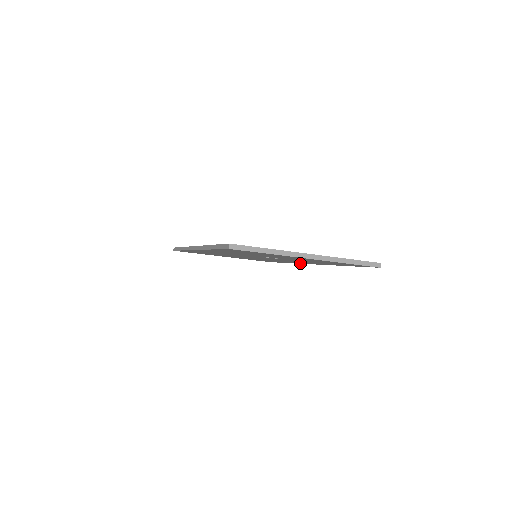
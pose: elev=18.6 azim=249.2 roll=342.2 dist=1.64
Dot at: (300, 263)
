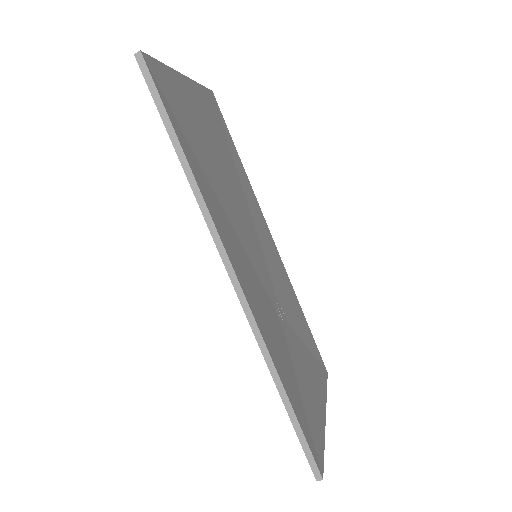
Dot at: occluded
